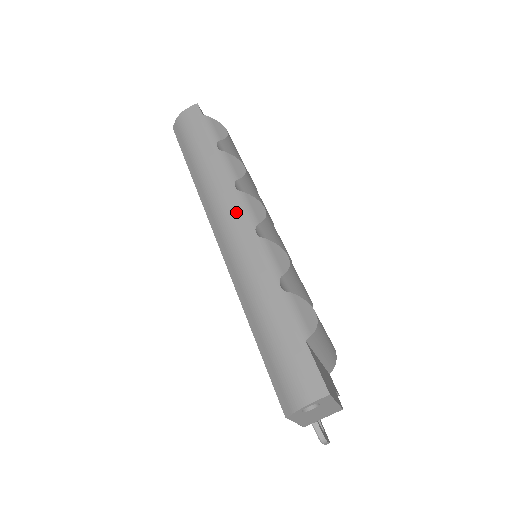
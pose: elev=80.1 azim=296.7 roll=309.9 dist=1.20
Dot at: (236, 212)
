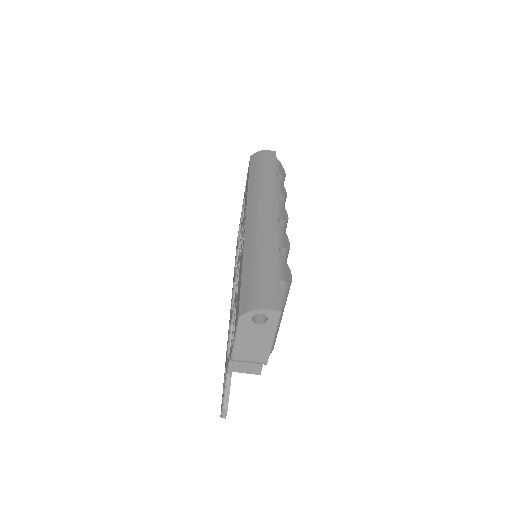
Dot at: (271, 205)
